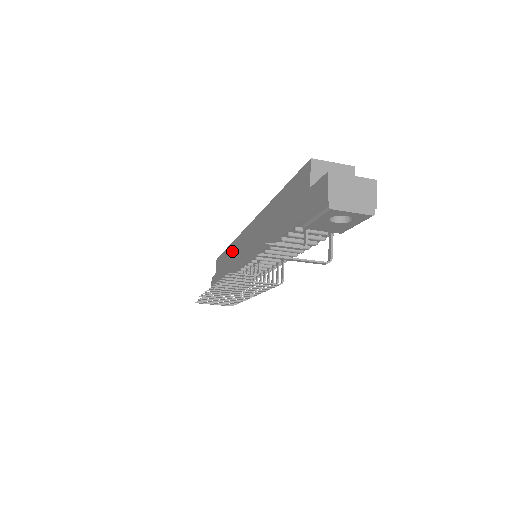
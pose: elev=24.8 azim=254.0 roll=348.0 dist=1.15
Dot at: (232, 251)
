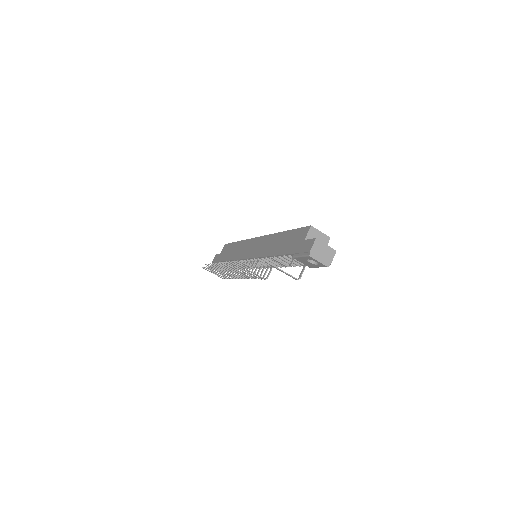
Dot at: (241, 246)
